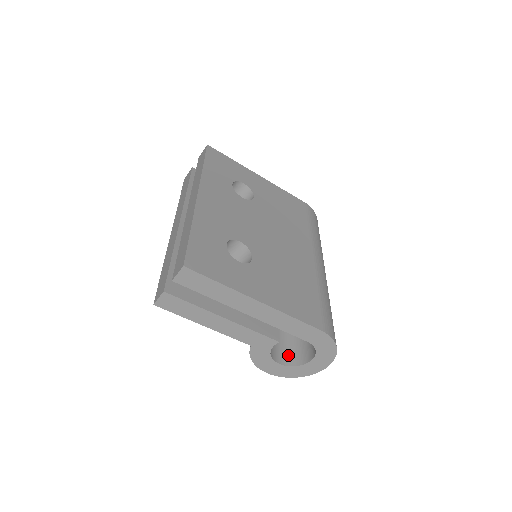
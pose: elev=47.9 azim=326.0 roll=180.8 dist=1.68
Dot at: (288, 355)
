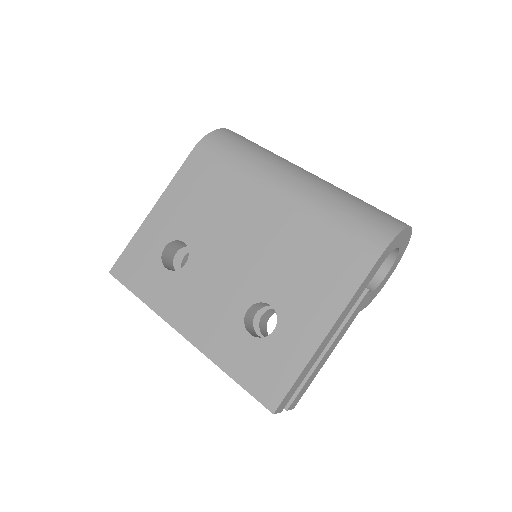
Dot at: occluded
